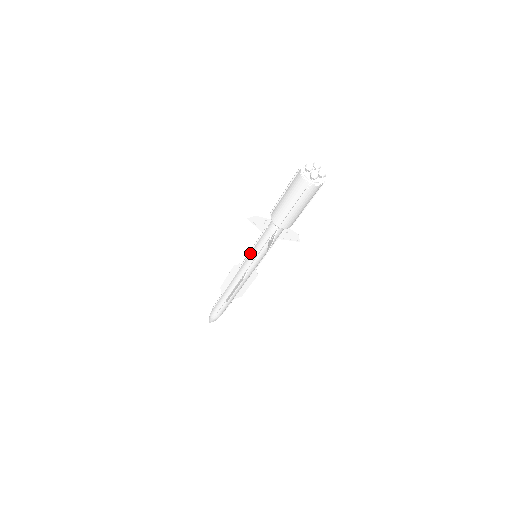
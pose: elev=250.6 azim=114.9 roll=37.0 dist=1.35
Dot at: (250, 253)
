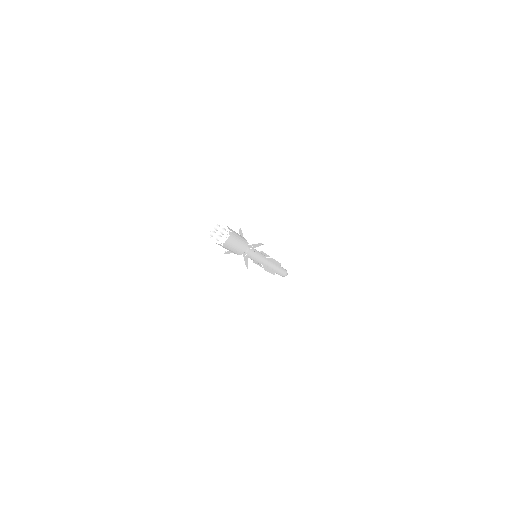
Dot at: occluded
